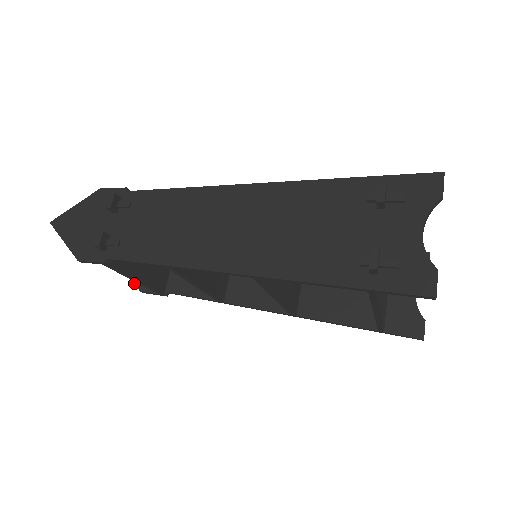
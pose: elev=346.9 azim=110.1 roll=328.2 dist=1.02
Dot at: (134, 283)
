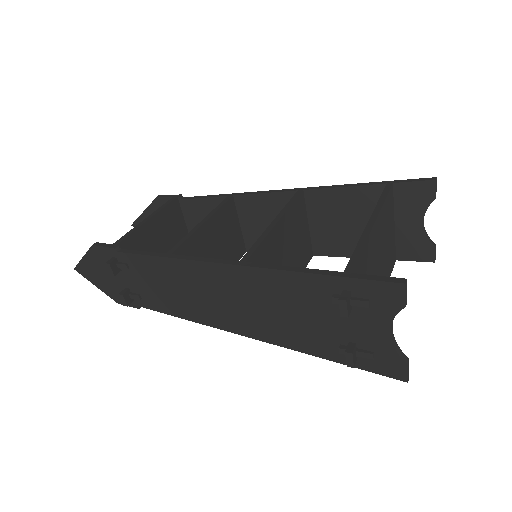
Dot at: occluded
